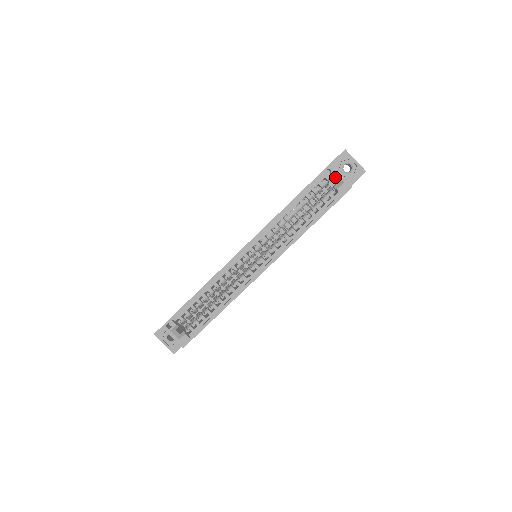
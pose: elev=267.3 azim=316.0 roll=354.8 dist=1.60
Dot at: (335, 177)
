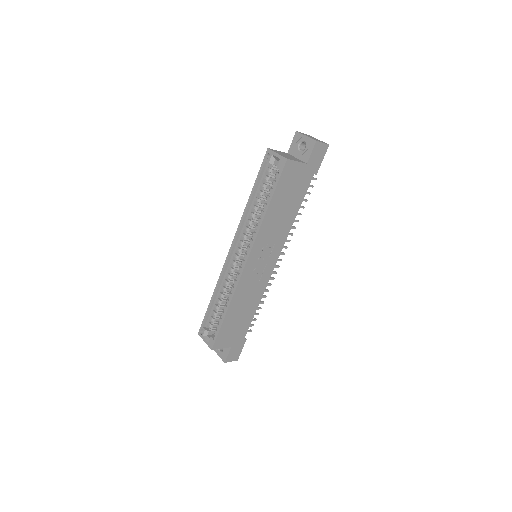
Dot at: (275, 158)
